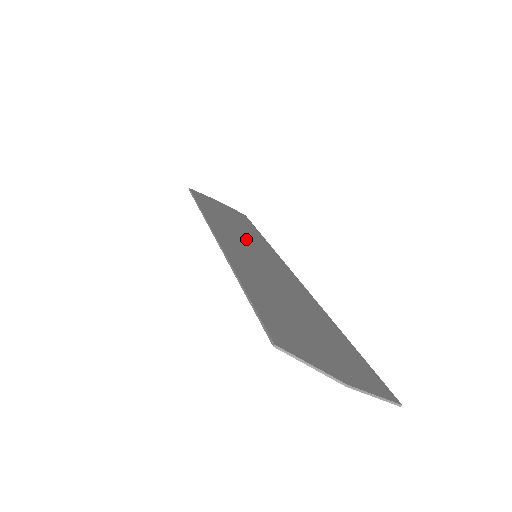
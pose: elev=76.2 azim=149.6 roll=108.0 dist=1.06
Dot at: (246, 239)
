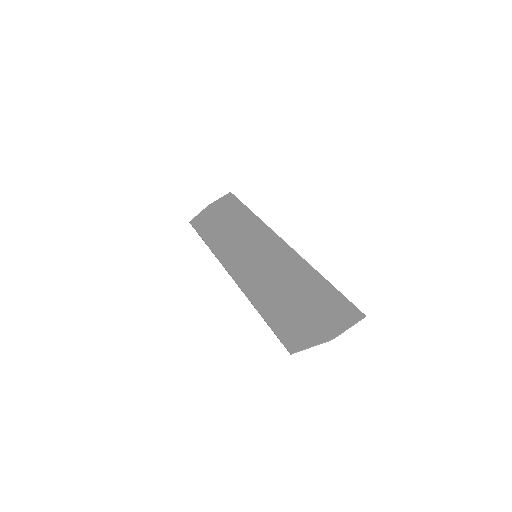
Dot at: (244, 240)
